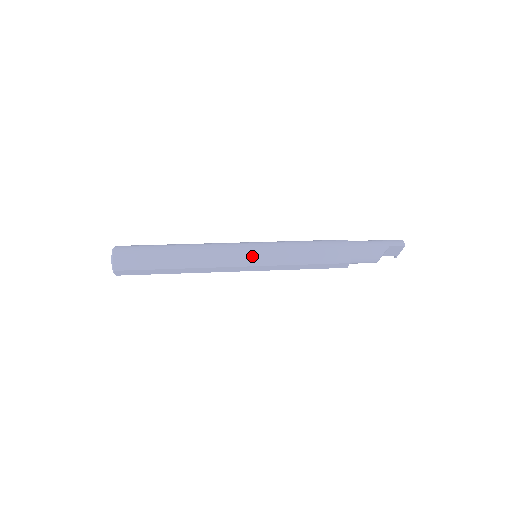
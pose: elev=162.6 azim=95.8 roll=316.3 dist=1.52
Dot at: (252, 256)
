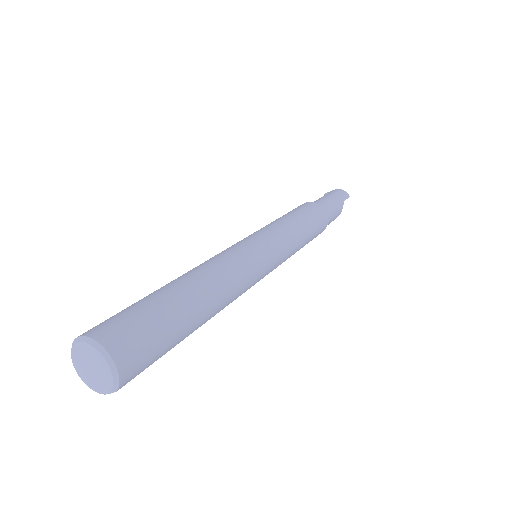
Dot at: (271, 262)
